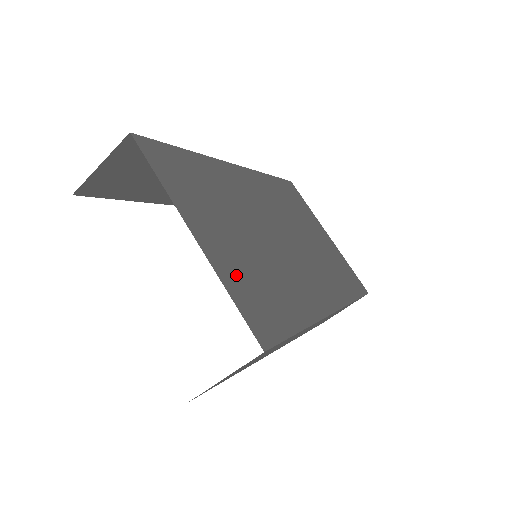
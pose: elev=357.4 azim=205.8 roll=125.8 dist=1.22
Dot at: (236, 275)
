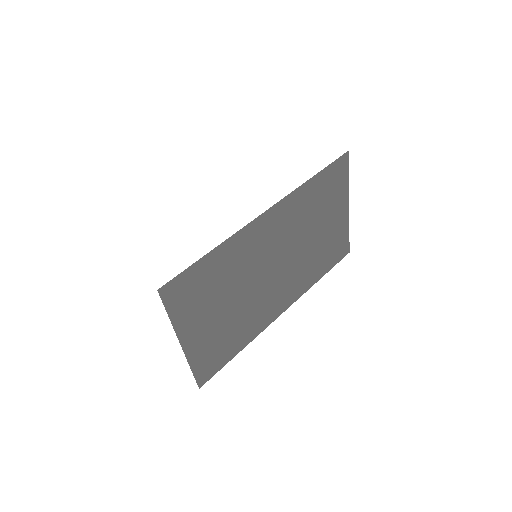
Dot at: (203, 350)
